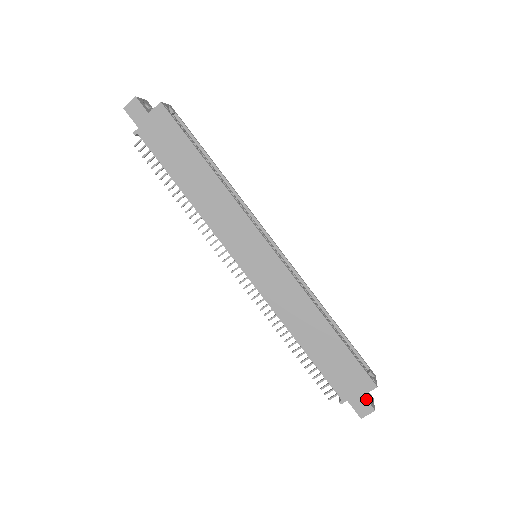
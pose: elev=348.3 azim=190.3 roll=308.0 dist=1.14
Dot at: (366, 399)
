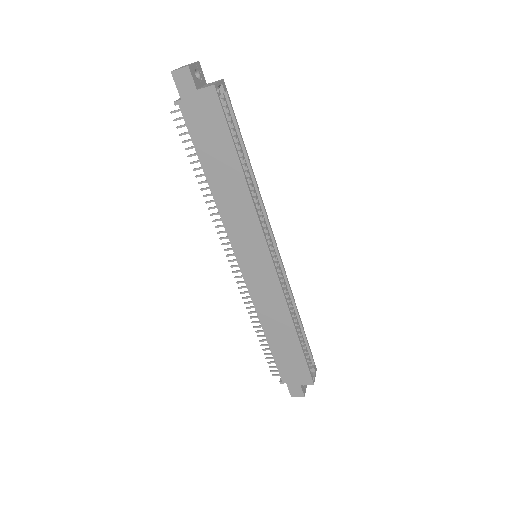
Dot at: (301, 388)
